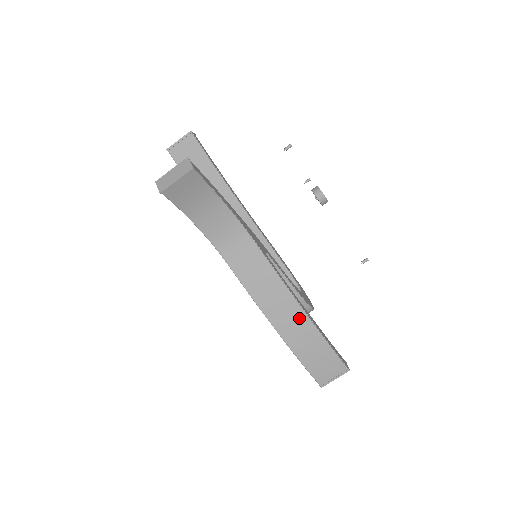
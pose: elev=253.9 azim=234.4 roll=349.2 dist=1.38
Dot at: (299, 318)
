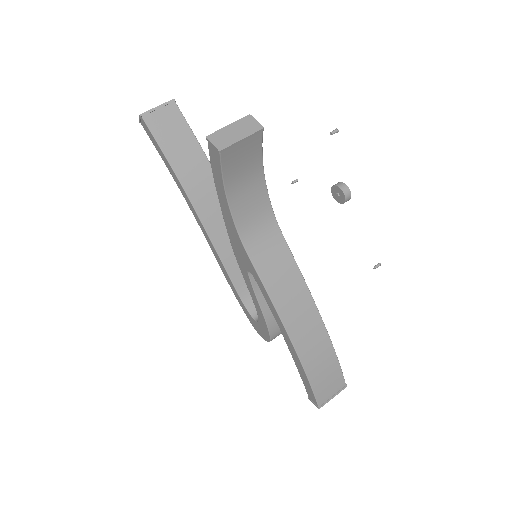
Dot at: (316, 327)
